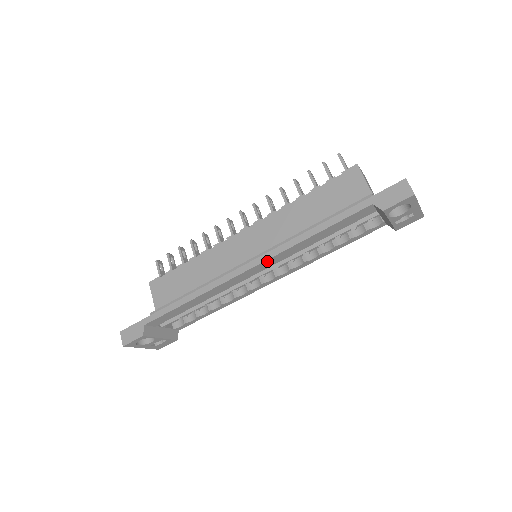
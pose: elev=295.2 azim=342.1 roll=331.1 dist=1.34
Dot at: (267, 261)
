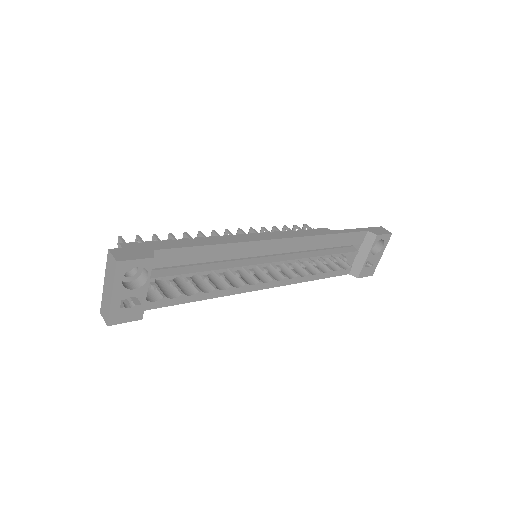
Dot at: (296, 240)
